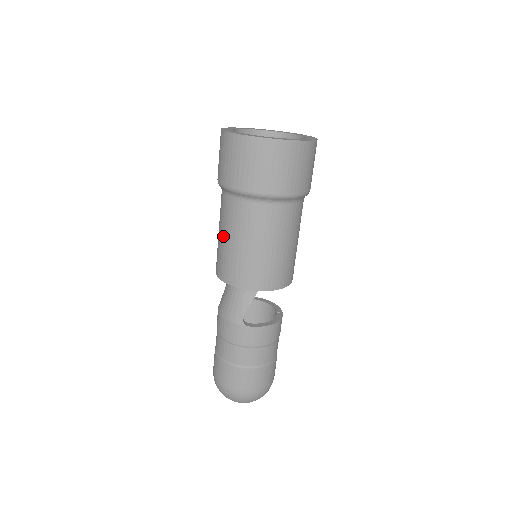
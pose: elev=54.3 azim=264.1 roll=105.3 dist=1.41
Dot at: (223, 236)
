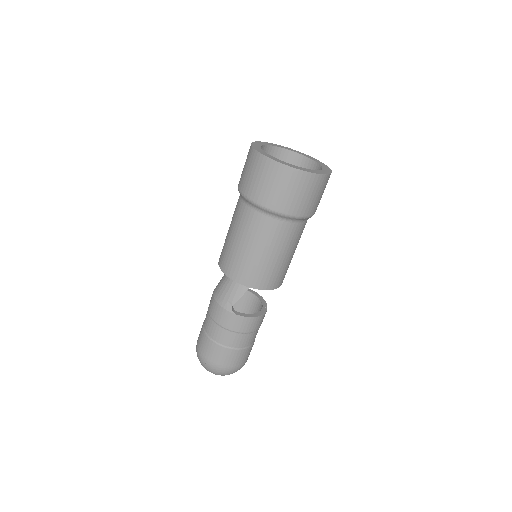
Dot at: (232, 234)
